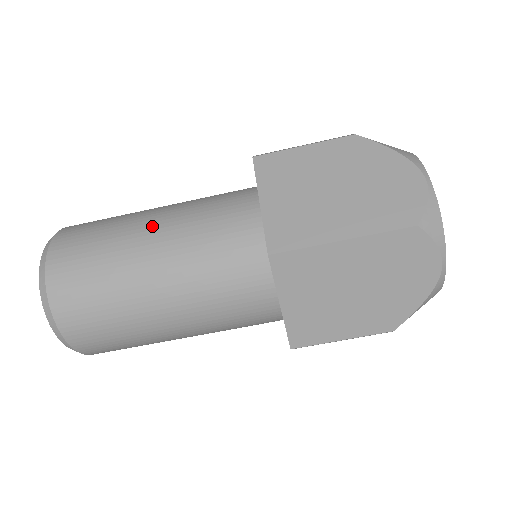
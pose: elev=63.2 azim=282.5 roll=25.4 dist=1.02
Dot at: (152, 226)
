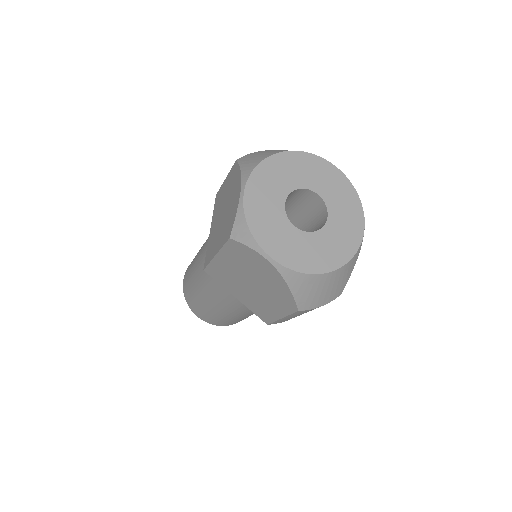
Dot at: (198, 253)
